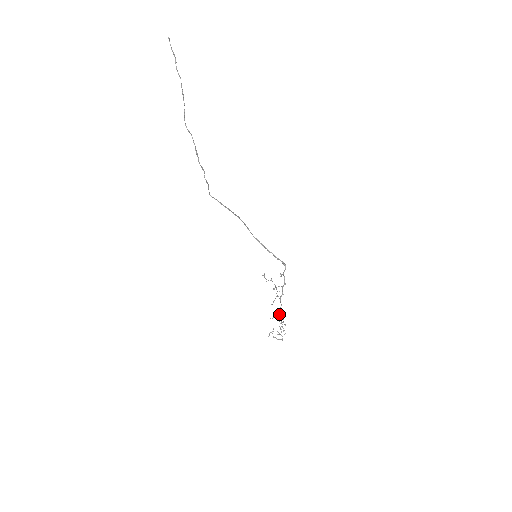
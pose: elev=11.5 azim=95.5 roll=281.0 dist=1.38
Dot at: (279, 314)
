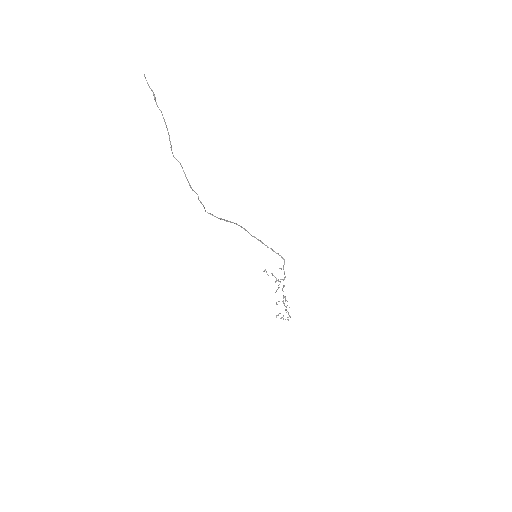
Dot at: (283, 301)
